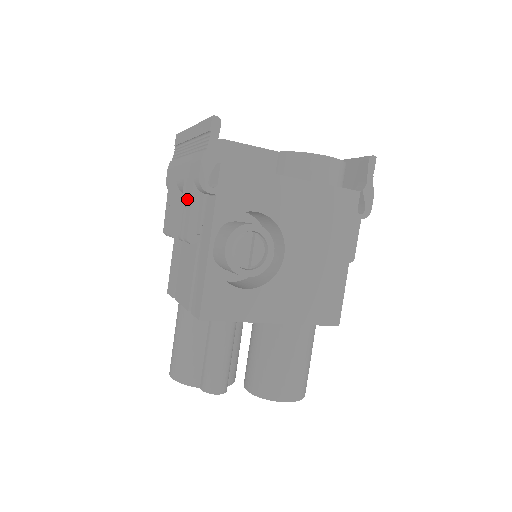
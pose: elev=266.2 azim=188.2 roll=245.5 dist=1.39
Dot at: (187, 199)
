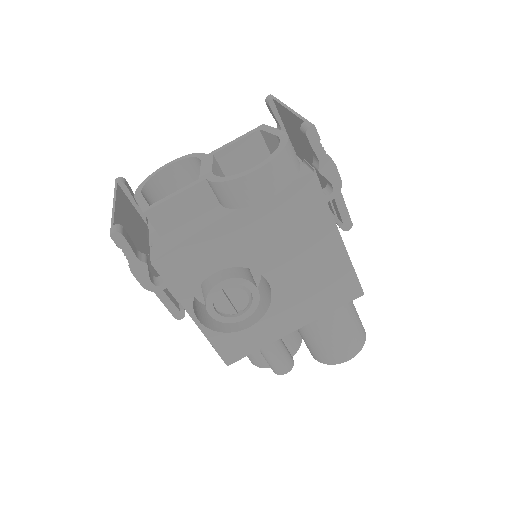
Dot at: occluded
